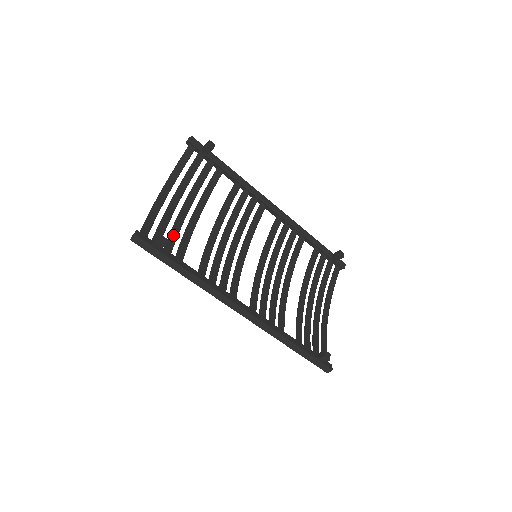
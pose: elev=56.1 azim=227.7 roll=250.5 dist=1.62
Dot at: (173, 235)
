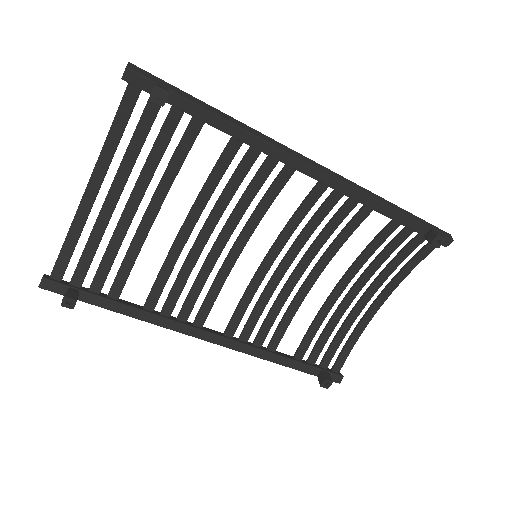
Dot at: (108, 257)
